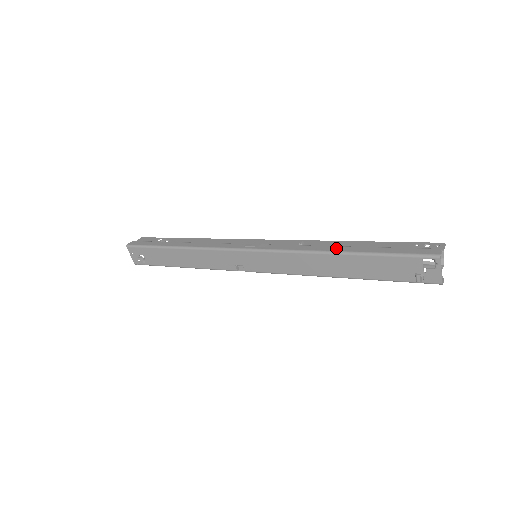
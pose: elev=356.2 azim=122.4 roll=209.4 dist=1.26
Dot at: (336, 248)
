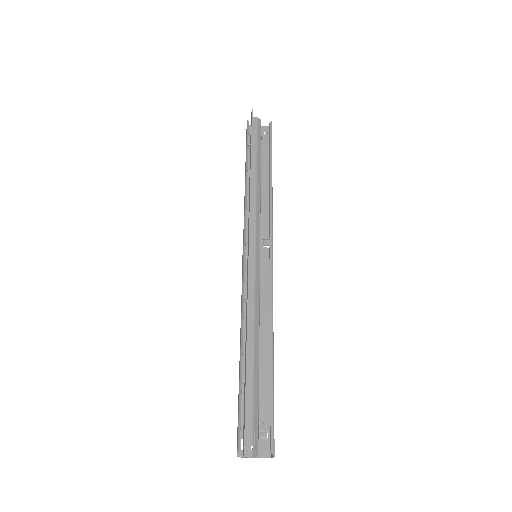
Dot at: (240, 346)
